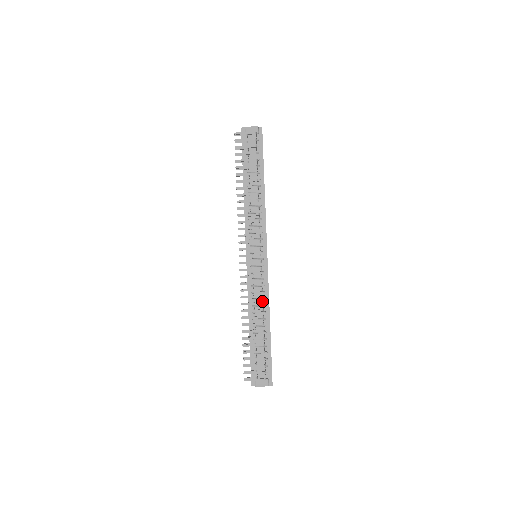
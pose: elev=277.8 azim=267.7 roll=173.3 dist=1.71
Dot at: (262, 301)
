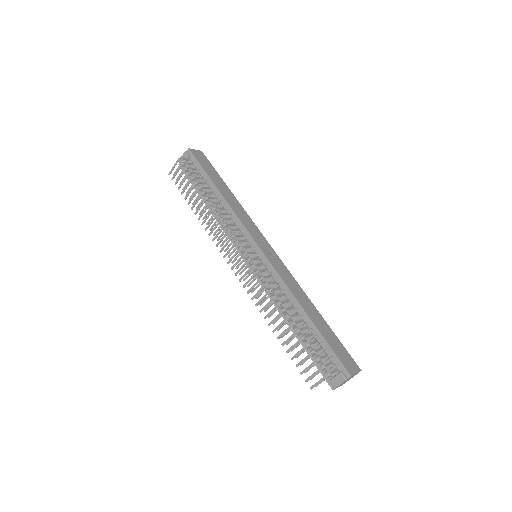
Dot at: (284, 294)
